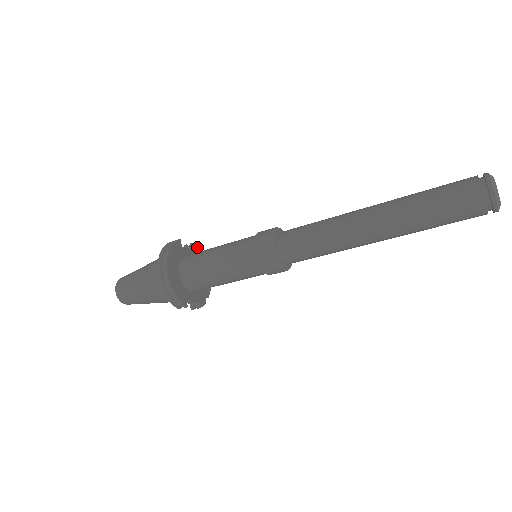
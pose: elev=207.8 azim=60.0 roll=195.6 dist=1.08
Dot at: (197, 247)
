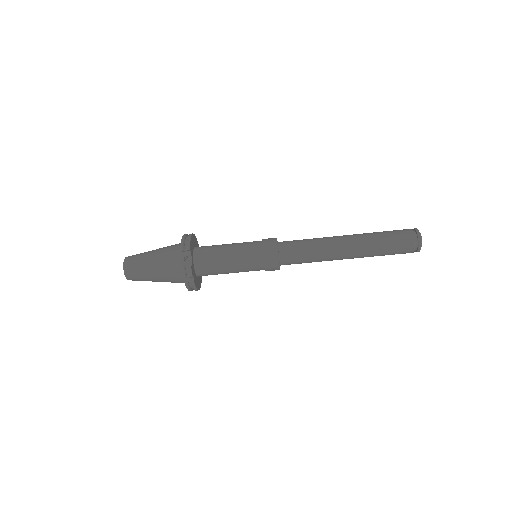
Dot at: occluded
